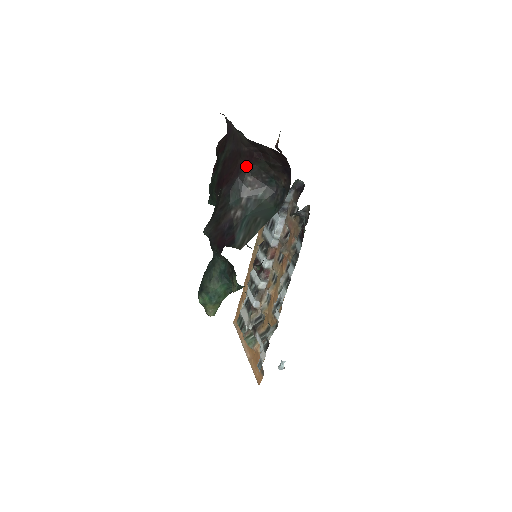
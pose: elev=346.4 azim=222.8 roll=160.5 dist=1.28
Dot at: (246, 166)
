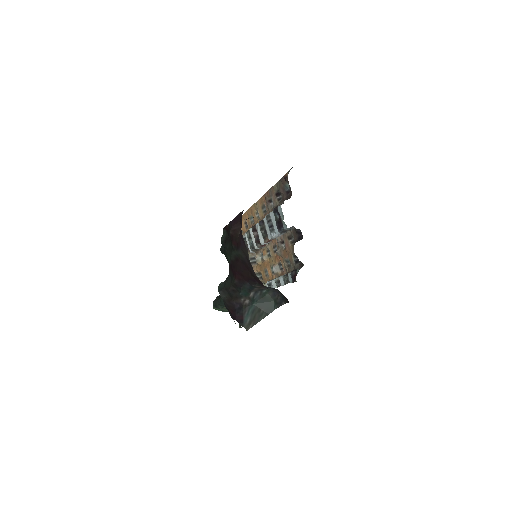
Dot at: (256, 282)
